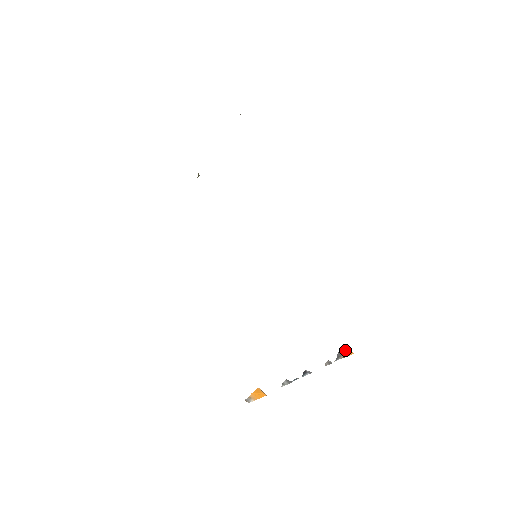
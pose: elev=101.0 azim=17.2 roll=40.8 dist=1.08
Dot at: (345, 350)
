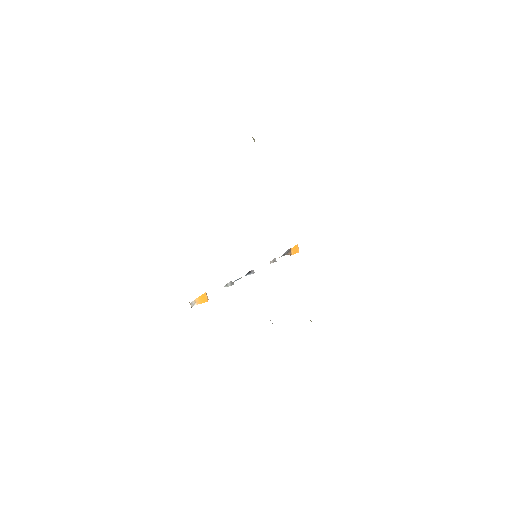
Dot at: (295, 247)
